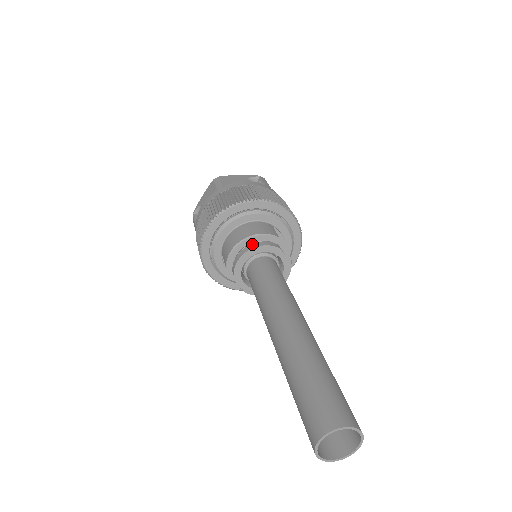
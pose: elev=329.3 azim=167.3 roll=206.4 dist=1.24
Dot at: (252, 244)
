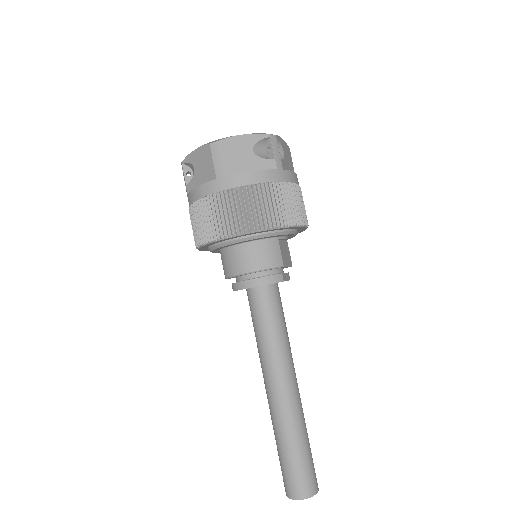
Dot at: (255, 280)
